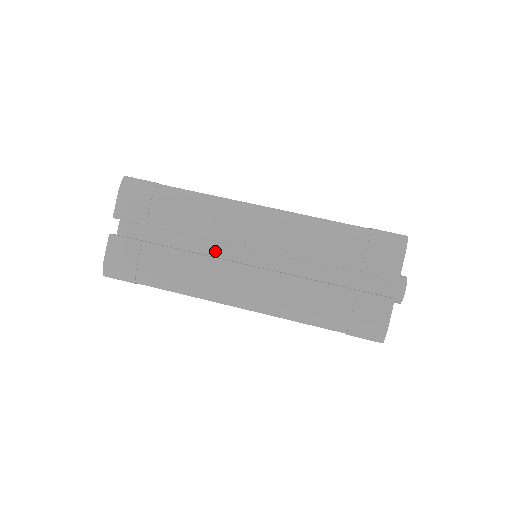
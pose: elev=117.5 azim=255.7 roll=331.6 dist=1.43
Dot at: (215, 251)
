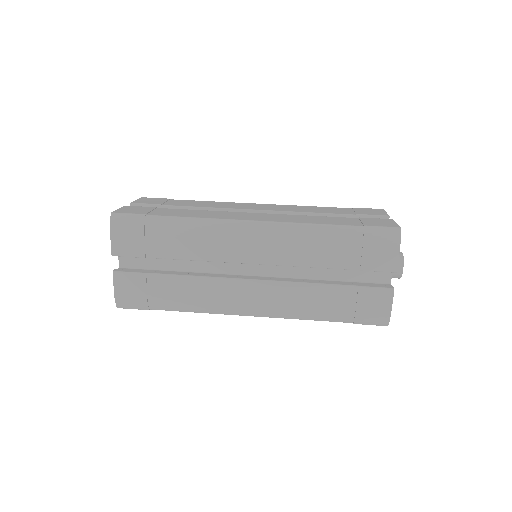
Dot at: (217, 267)
